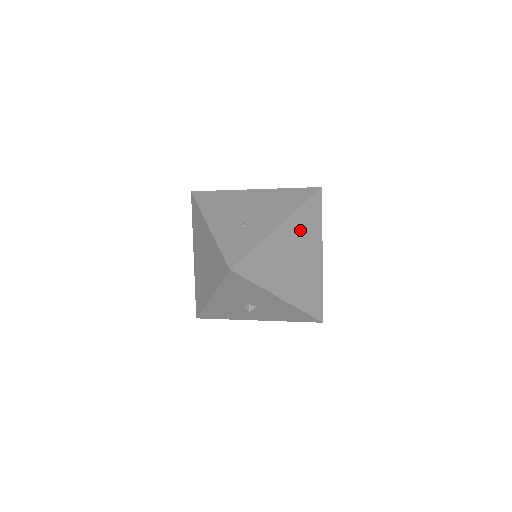
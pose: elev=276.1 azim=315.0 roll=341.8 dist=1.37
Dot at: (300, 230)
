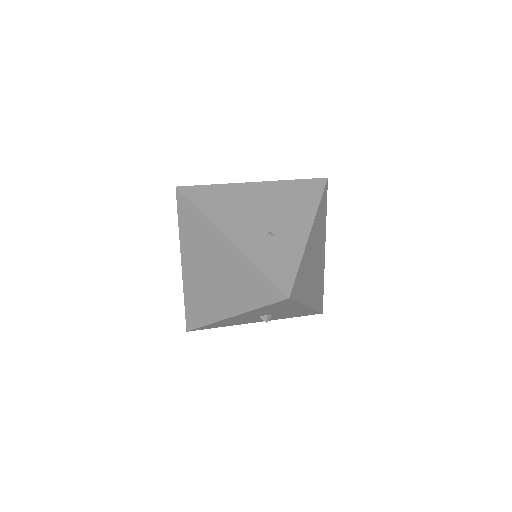
Dot at: (318, 230)
